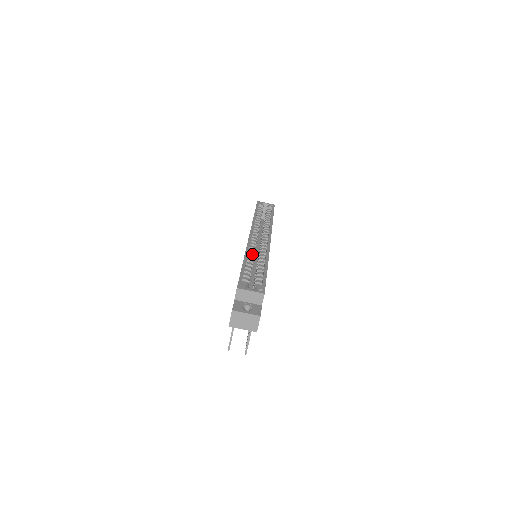
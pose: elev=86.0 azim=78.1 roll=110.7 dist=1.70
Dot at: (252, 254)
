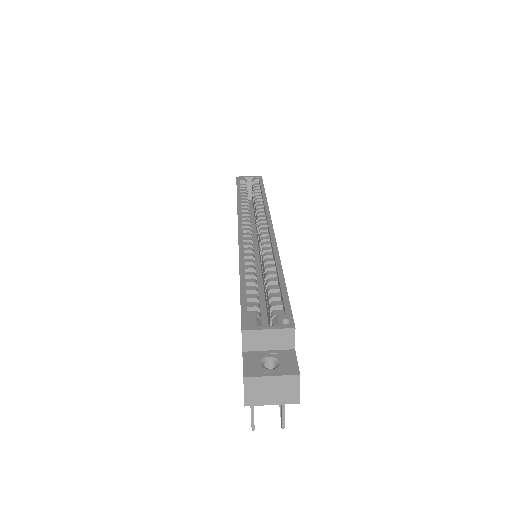
Dot at: (250, 256)
